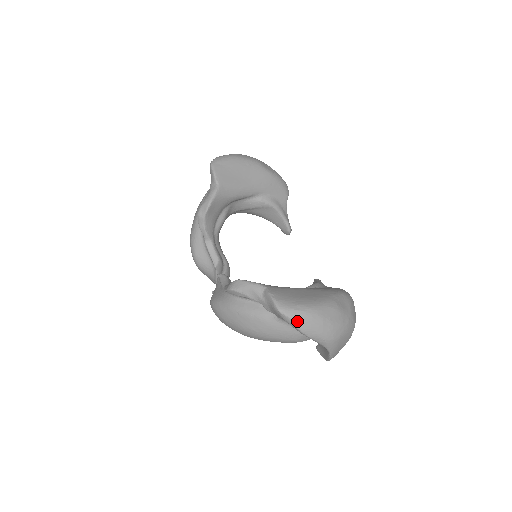
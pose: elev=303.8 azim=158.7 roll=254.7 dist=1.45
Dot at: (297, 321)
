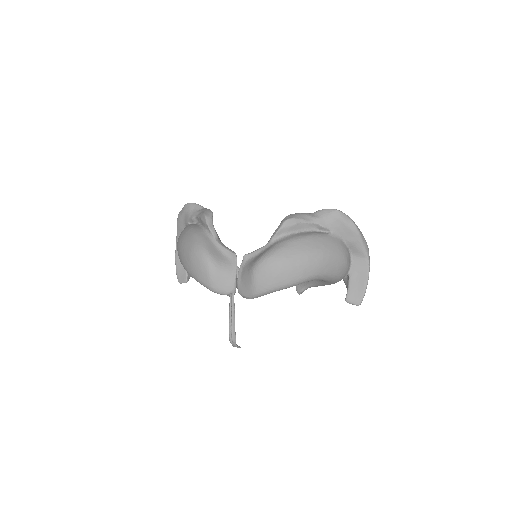
Dot at: (350, 218)
